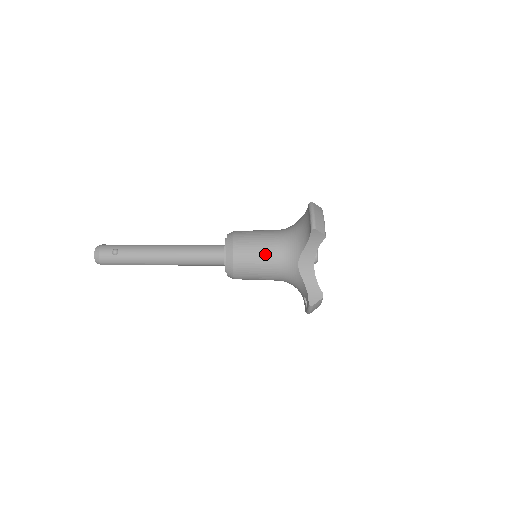
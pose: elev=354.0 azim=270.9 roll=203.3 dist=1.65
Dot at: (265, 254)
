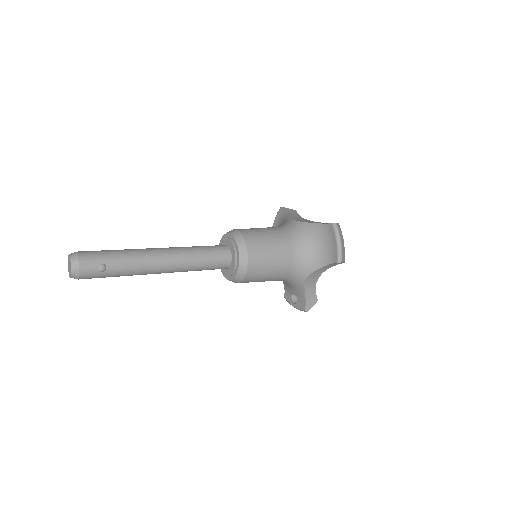
Dot at: (277, 268)
